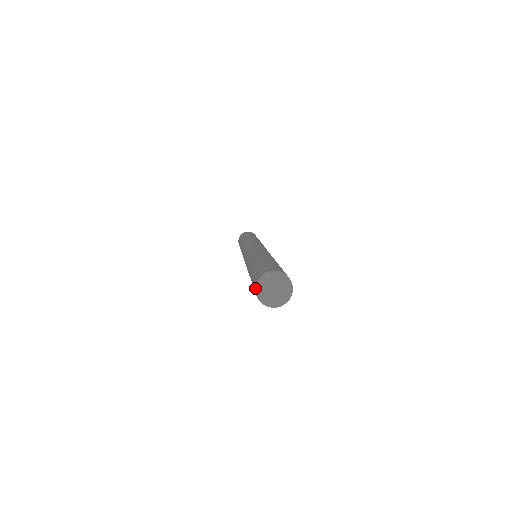
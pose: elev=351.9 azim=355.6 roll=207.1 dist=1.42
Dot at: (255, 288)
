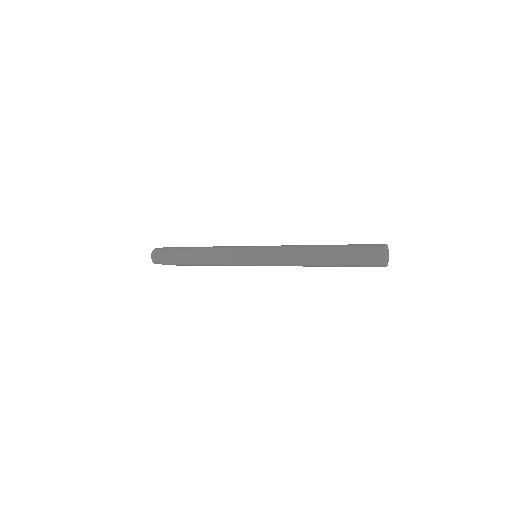
Dot at: (384, 250)
